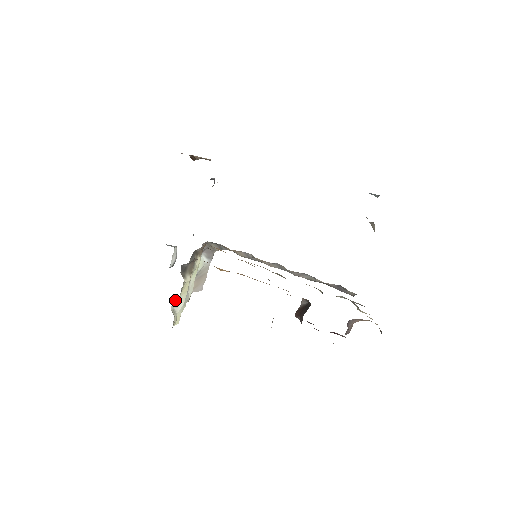
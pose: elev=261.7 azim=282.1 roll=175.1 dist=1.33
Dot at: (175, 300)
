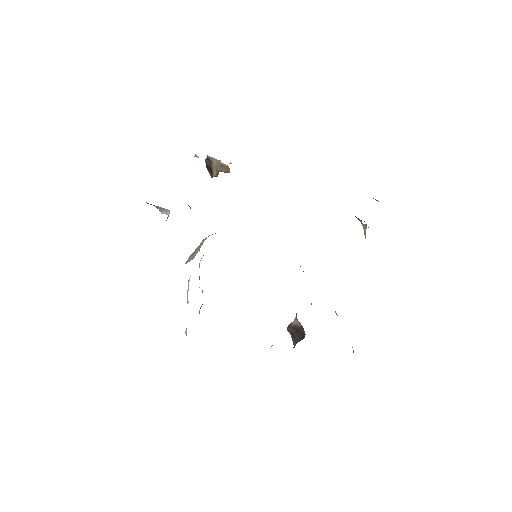
Dot at: occluded
